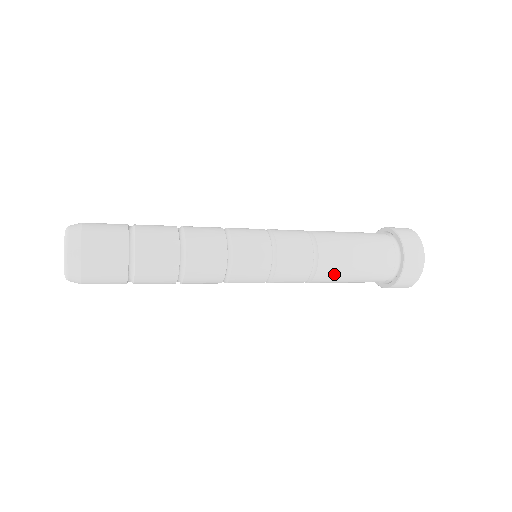
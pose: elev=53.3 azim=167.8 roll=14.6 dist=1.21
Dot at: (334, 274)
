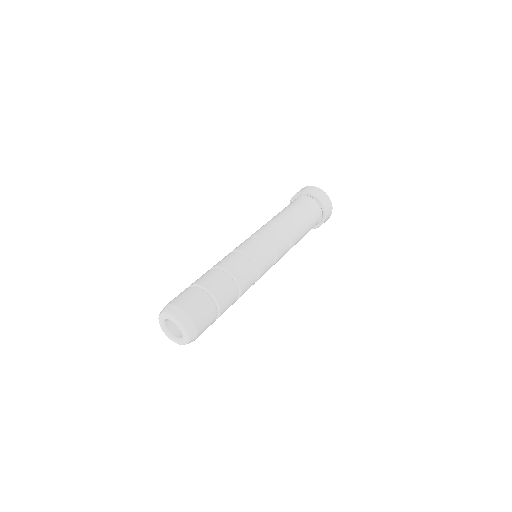
Dot at: occluded
